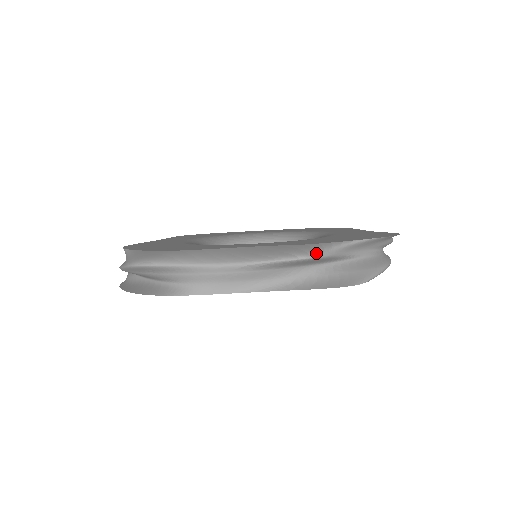
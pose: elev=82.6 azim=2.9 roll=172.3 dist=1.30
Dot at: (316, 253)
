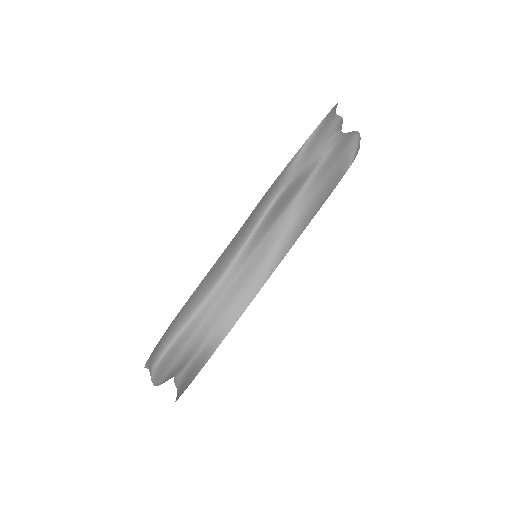
Dot at: (280, 186)
